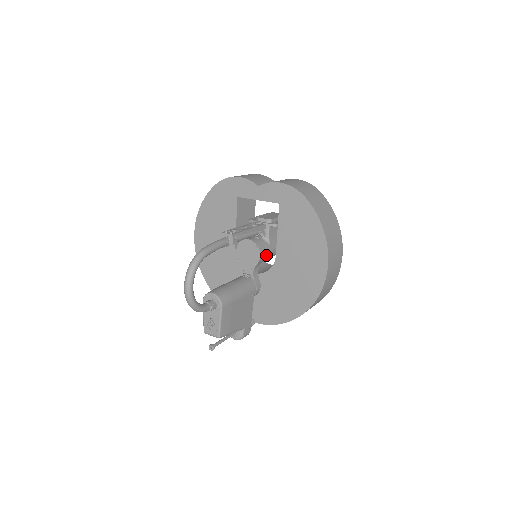
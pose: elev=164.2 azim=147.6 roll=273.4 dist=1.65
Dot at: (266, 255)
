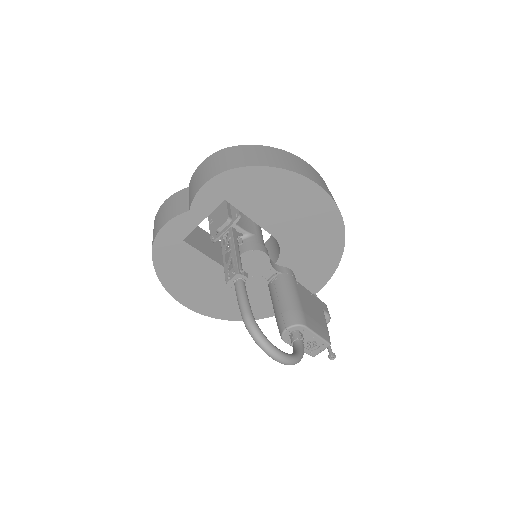
Dot at: occluded
